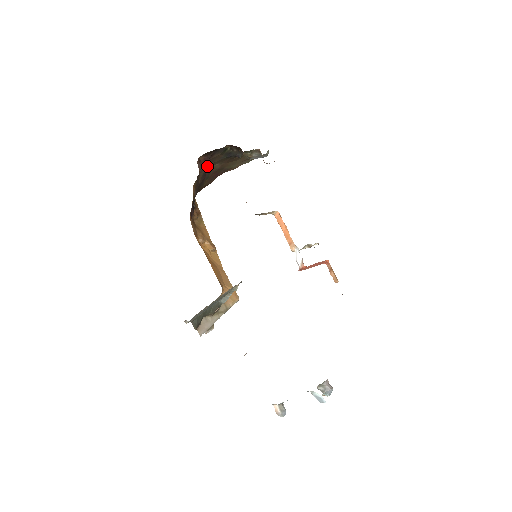
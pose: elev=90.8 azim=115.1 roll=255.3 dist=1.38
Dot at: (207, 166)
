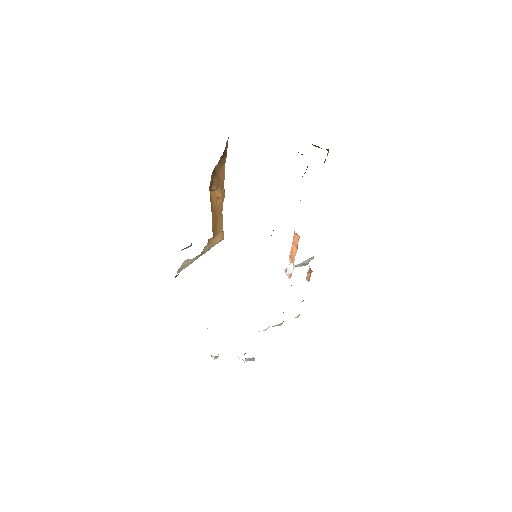
Dot at: occluded
